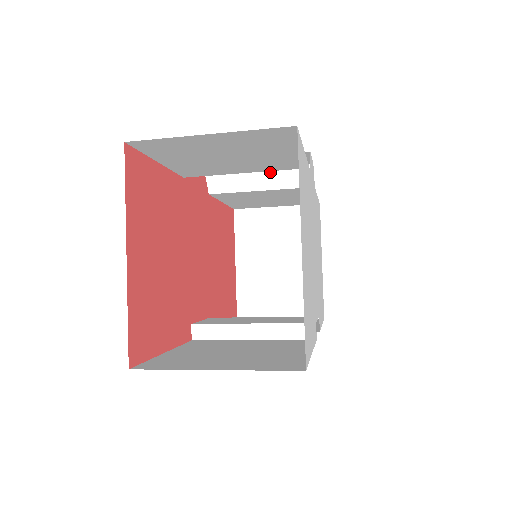
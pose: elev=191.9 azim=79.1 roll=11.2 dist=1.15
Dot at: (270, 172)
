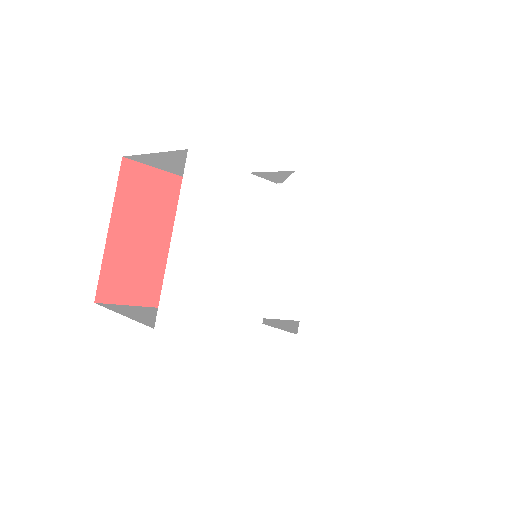
Dot at: occluded
